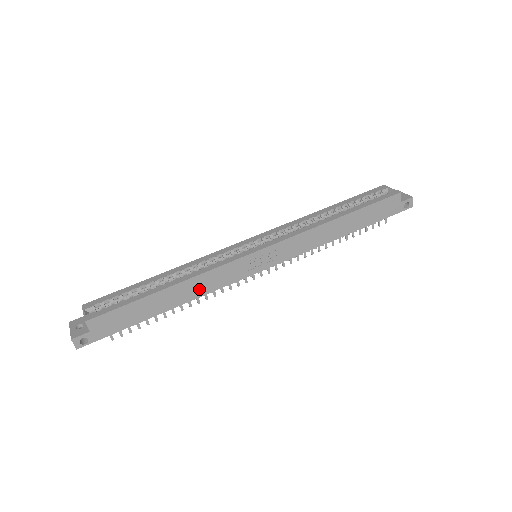
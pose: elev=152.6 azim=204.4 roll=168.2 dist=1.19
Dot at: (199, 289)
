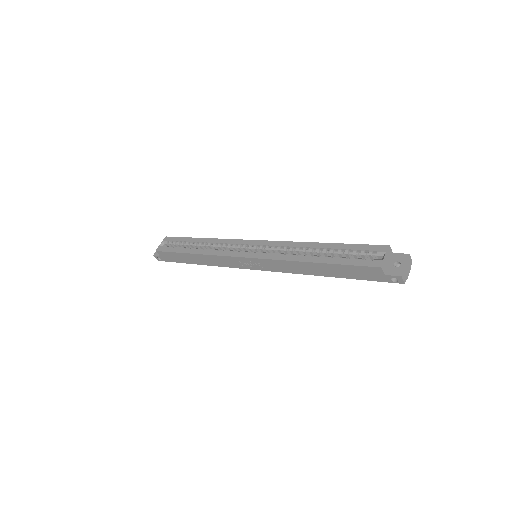
Dot at: (212, 262)
